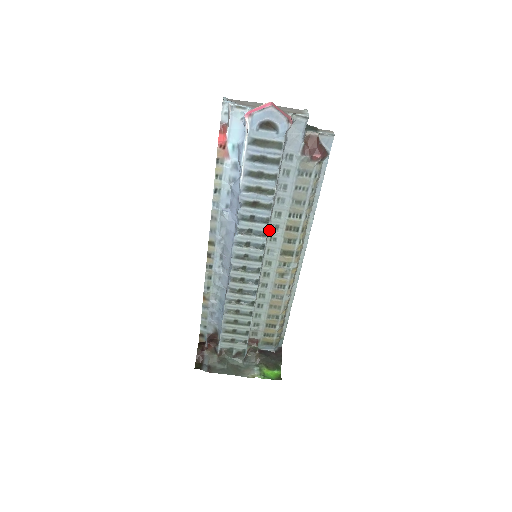
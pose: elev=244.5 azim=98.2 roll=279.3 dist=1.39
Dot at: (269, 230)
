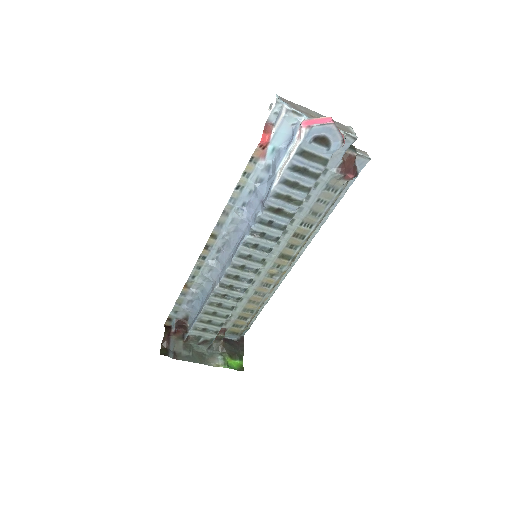
Dot at: occluded
